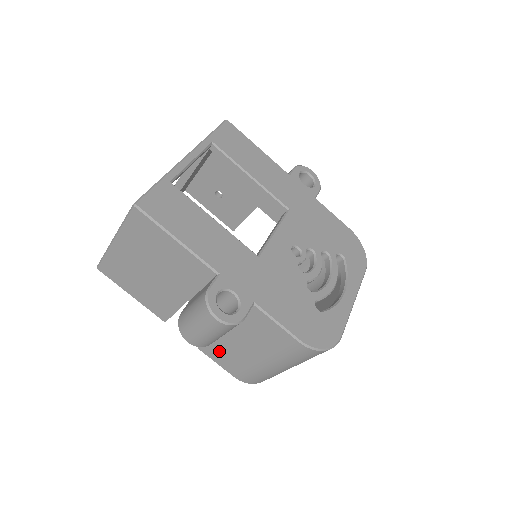
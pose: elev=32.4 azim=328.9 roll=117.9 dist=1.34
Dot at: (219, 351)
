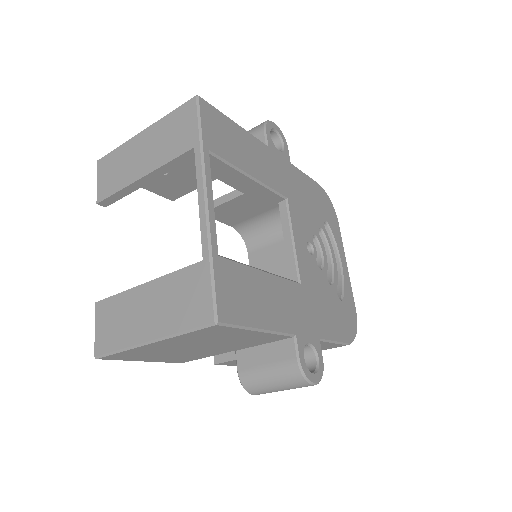
Dot at: occluded
